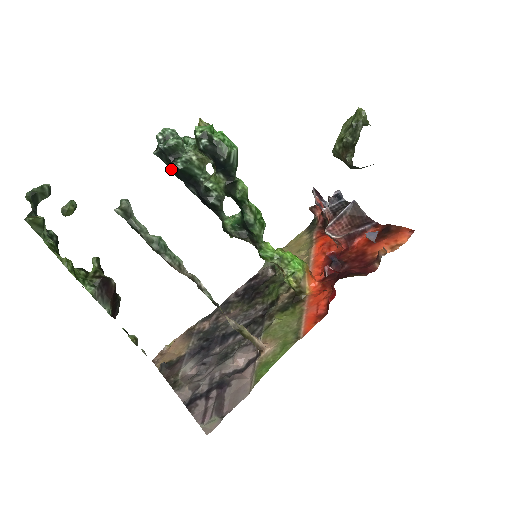
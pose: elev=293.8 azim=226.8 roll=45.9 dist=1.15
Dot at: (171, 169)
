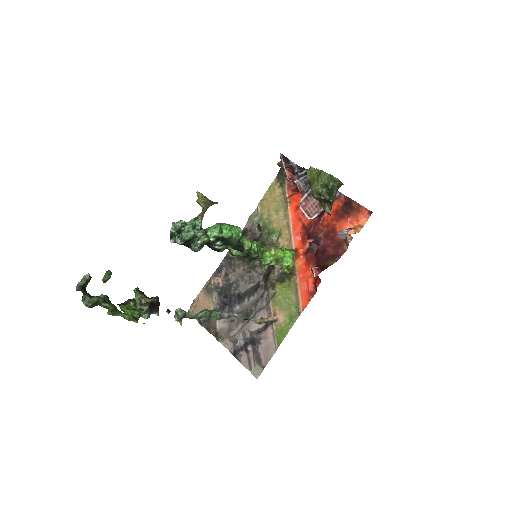
Dot at: occluded
